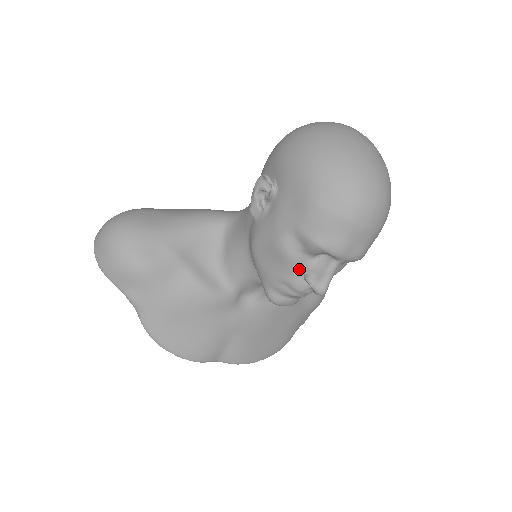
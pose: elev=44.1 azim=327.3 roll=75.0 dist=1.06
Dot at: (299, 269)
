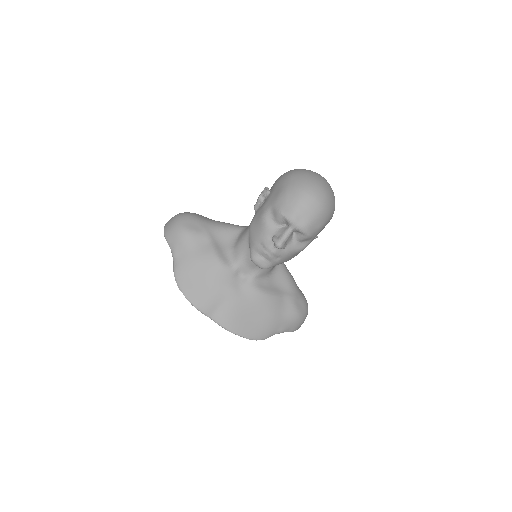
Dot at: (270, 233)
